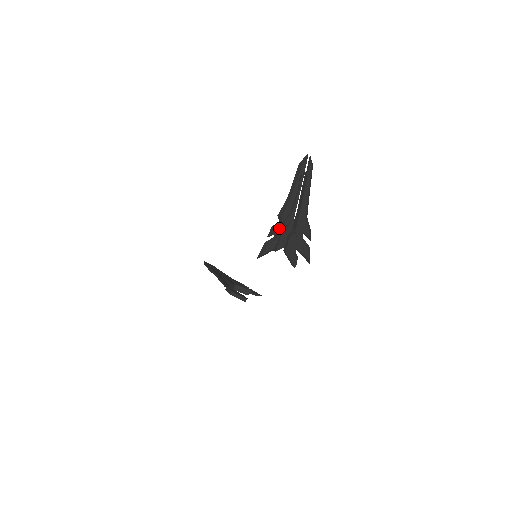
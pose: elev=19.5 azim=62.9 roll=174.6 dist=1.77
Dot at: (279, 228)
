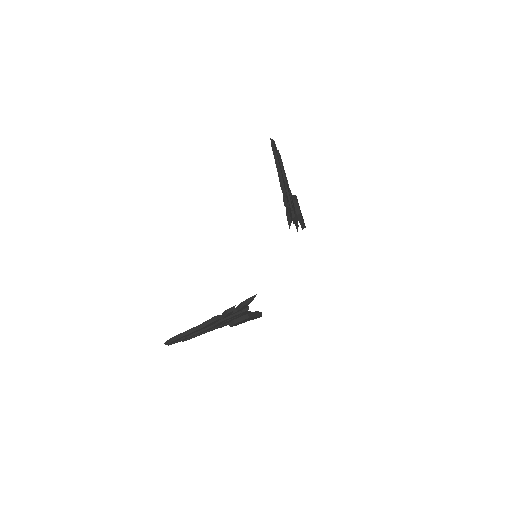
Dot at: (287, 197)
